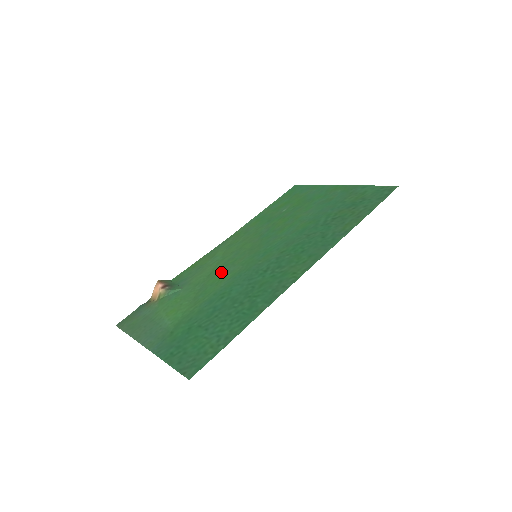
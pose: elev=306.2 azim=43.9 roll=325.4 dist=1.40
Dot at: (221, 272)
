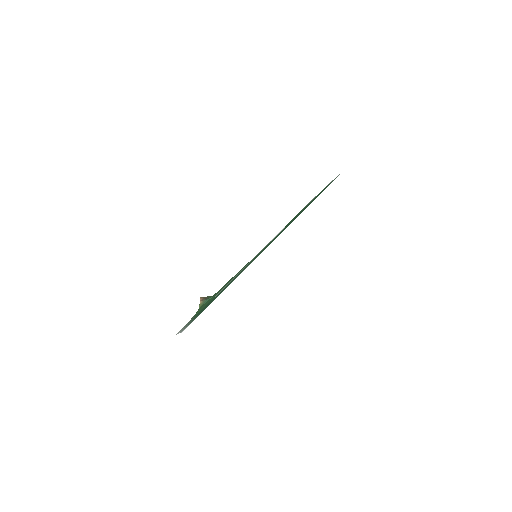
Dot at: occluded
